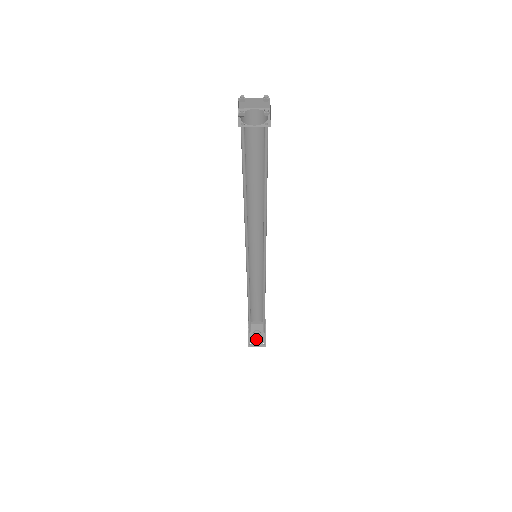
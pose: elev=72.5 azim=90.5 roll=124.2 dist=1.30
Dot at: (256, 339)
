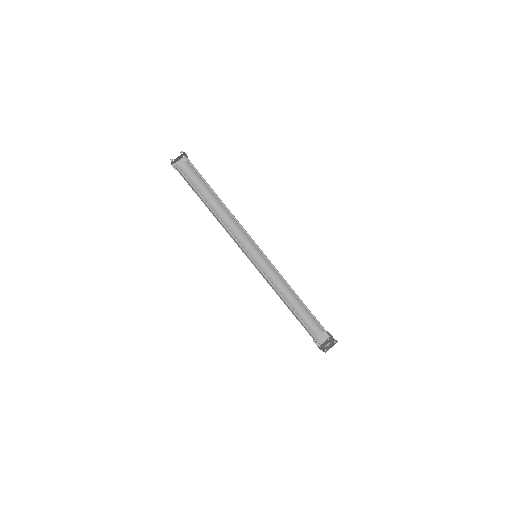
Dot at: (328, 346)
